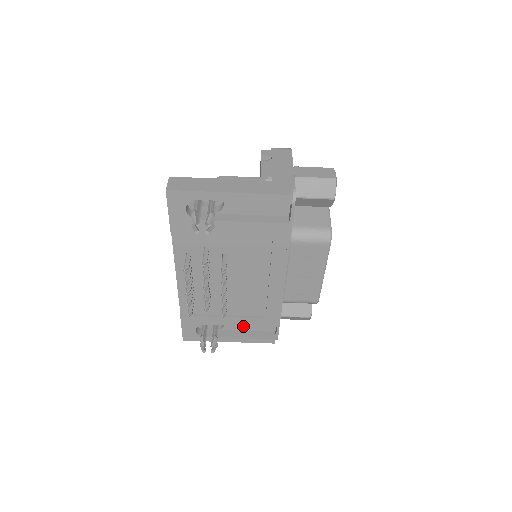
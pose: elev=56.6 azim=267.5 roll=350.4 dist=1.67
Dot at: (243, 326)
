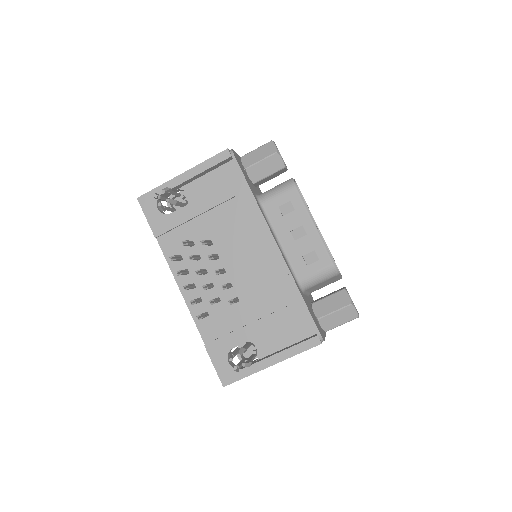
Dot at: (279, 341)
